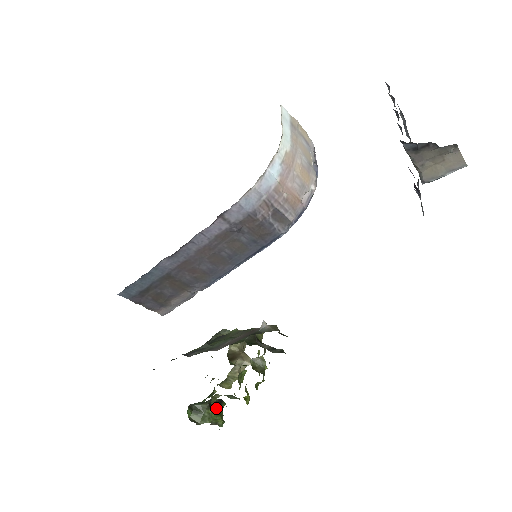
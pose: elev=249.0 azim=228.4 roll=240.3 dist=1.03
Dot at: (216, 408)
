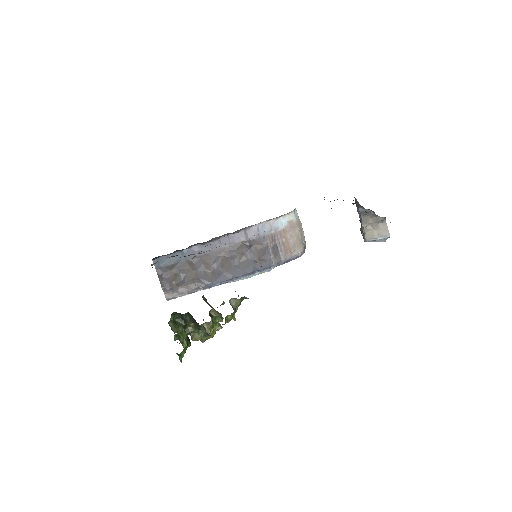
Dot at: (186, 337)
